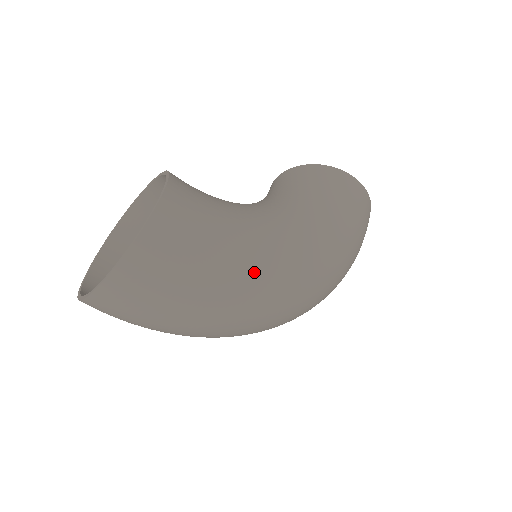
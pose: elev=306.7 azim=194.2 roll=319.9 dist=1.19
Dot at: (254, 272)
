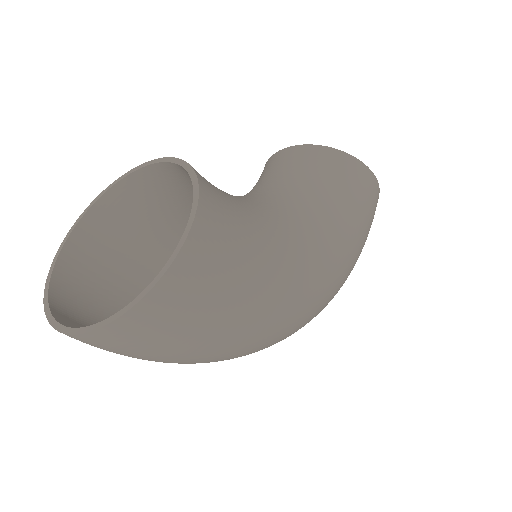
Dot at: (275, 309)
